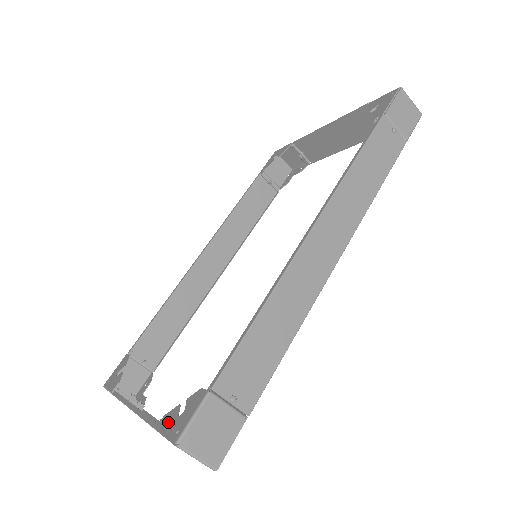
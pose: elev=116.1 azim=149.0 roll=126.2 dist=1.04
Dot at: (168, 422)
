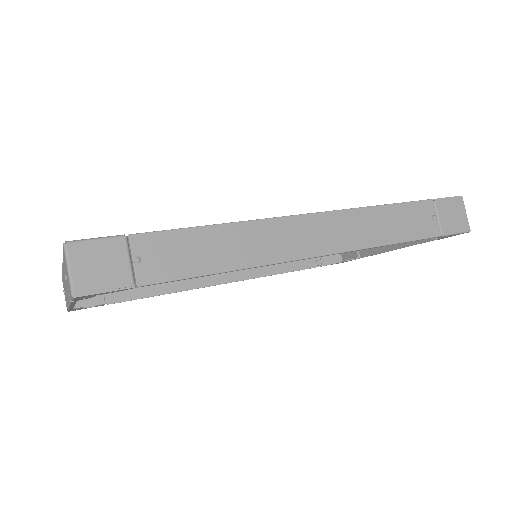
Dot at: occluded
